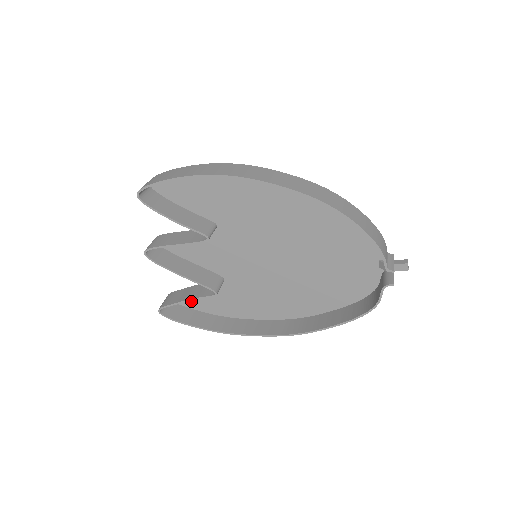
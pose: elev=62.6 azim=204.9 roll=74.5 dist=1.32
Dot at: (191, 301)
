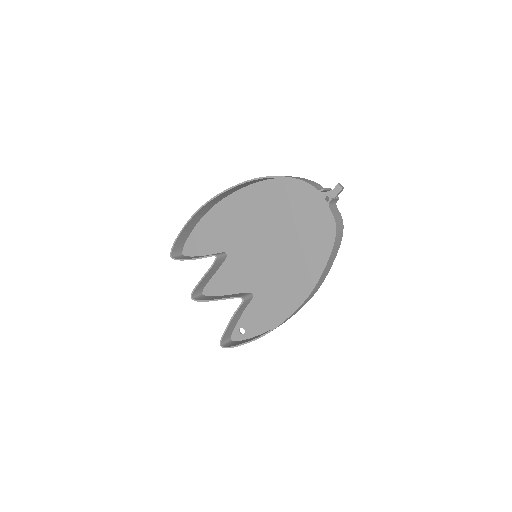
Dot at: (245, 331)
